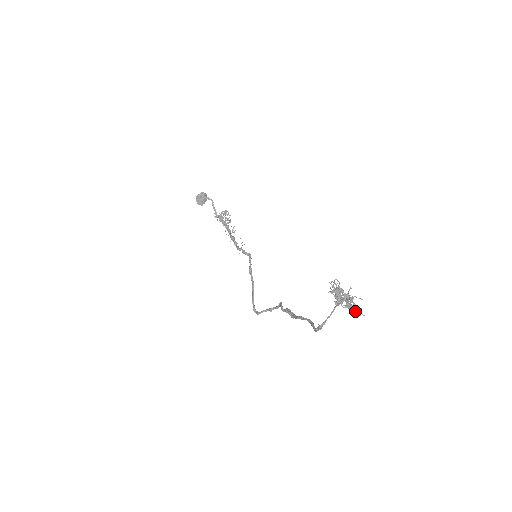
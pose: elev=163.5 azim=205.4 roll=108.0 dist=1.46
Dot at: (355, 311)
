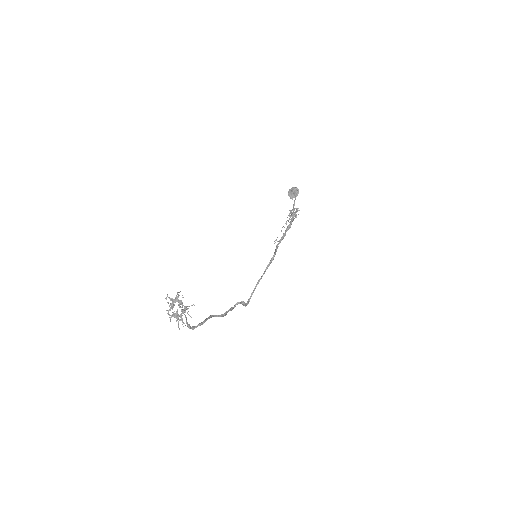
Dot at: occluded
